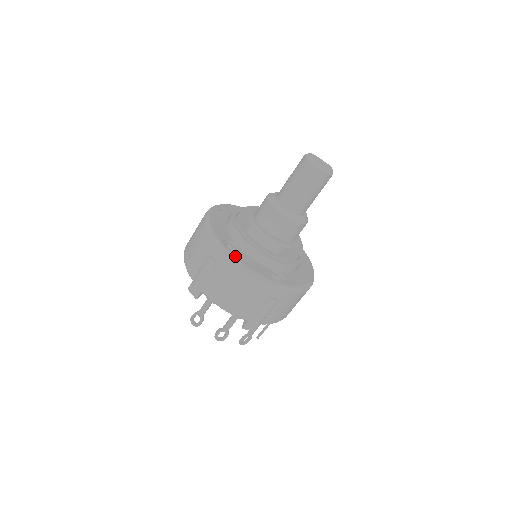
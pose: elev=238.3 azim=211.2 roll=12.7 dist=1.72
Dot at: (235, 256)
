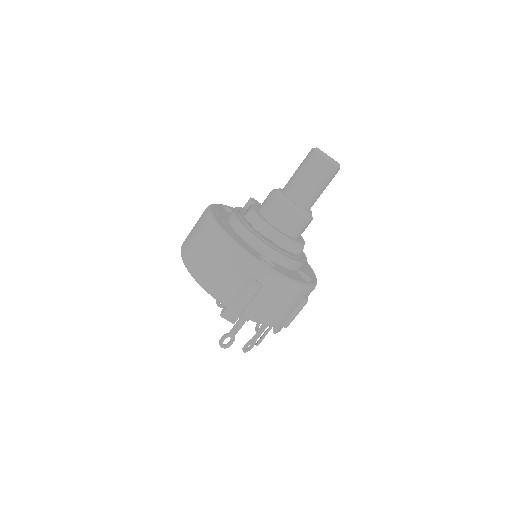
Dot at: (279, 272)
